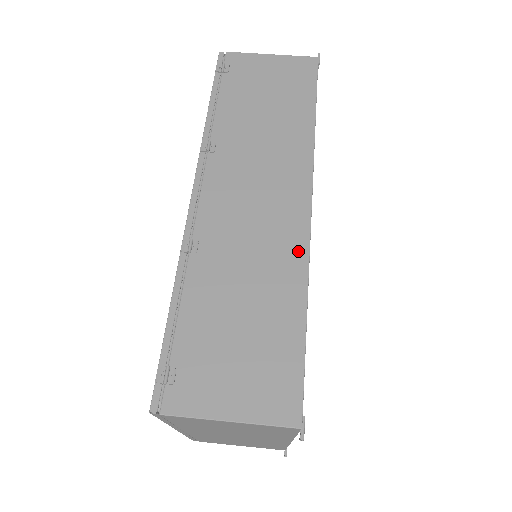
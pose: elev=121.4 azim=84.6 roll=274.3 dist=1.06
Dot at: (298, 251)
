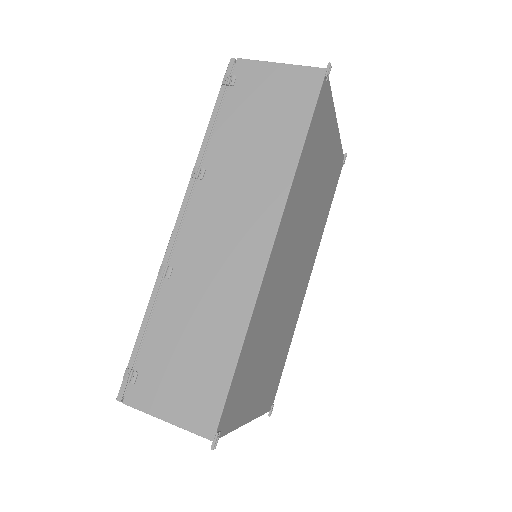
Dot at: (248, 292)
